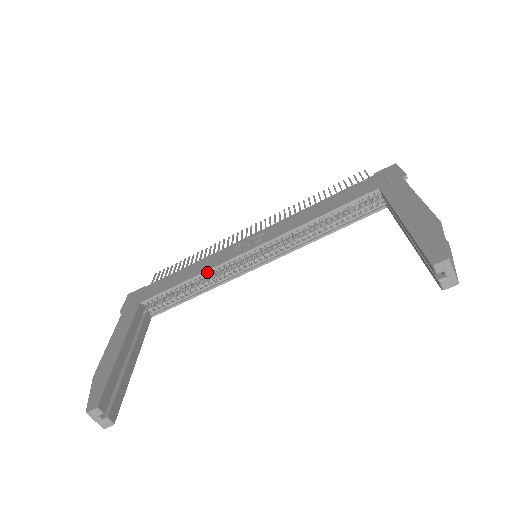
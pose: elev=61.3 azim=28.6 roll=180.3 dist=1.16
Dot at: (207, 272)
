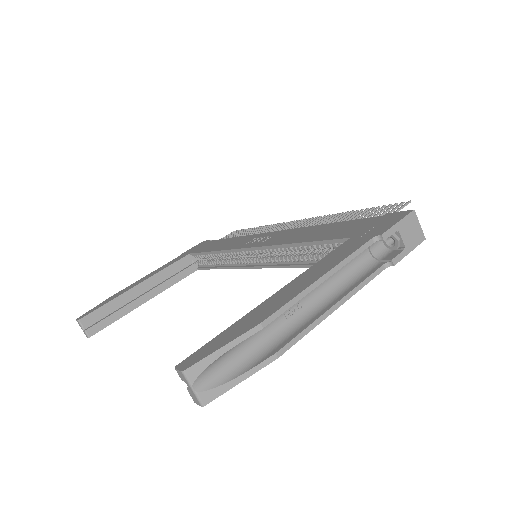
Dot at: (222, 252)
